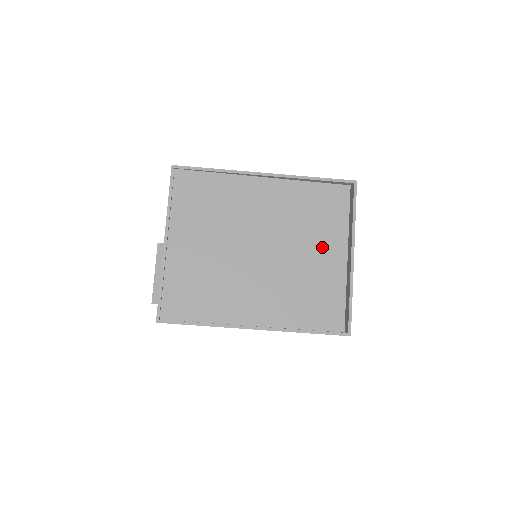
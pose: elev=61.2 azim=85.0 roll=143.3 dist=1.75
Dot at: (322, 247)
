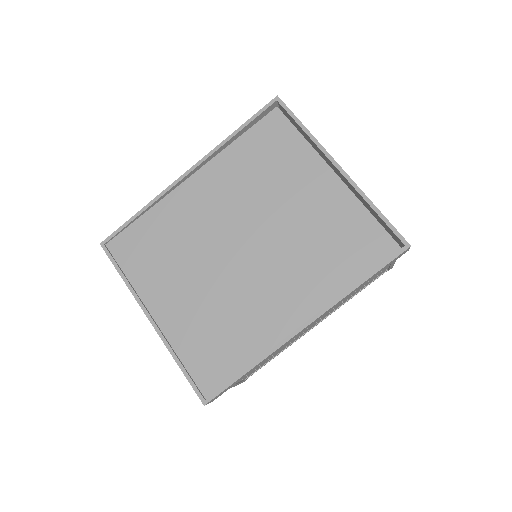
Dot at: (301, 187)
